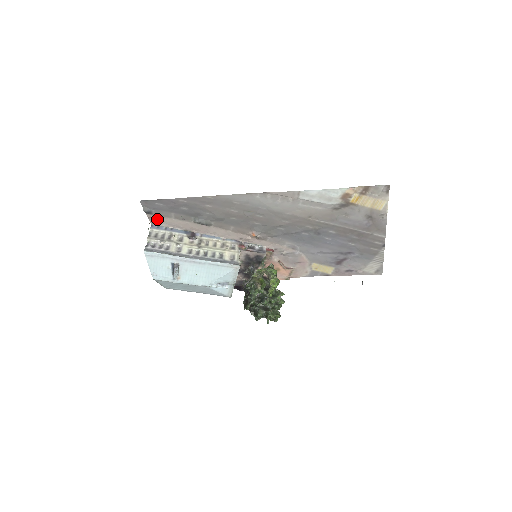
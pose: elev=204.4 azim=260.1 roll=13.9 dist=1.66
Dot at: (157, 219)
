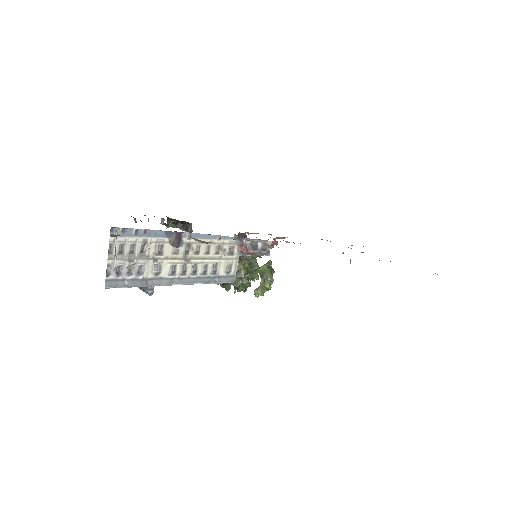
Dot at: occluded
